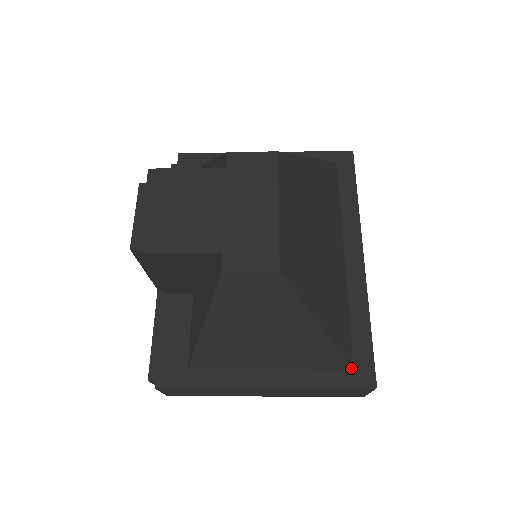
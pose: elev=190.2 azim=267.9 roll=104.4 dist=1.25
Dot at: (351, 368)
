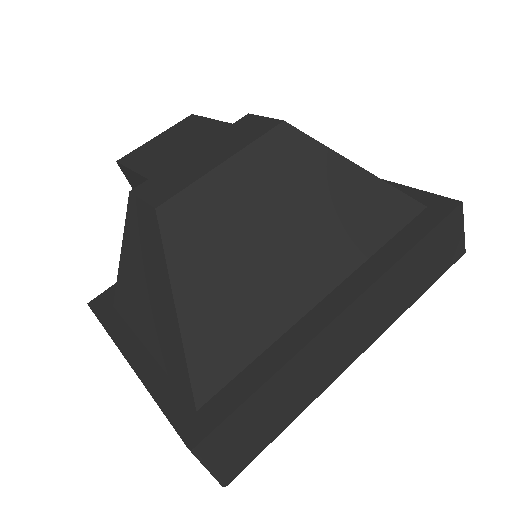
Dot at: (195, 405)
